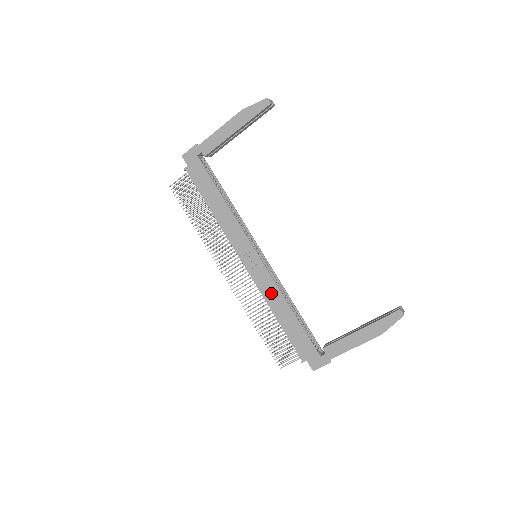
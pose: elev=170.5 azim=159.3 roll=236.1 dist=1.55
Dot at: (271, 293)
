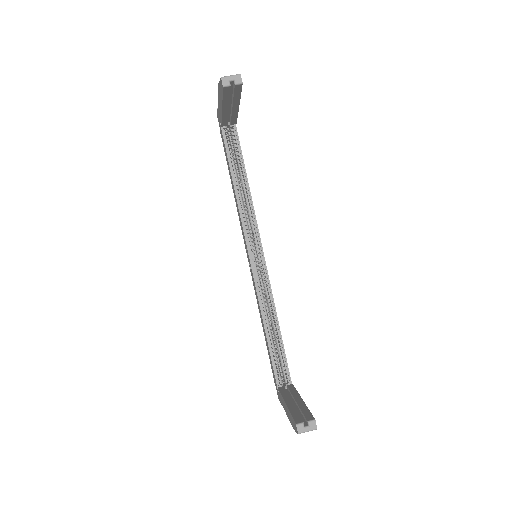
Dot at: occluded
